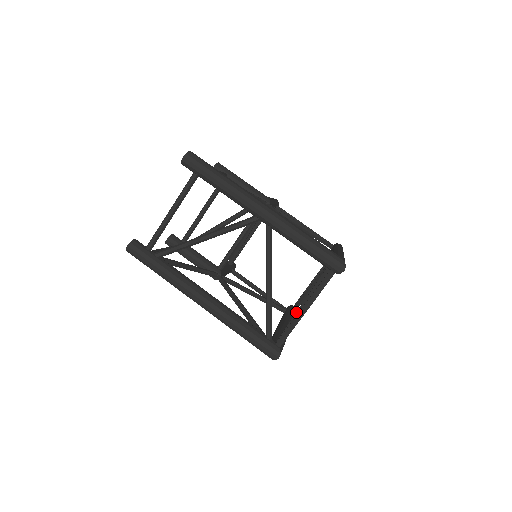
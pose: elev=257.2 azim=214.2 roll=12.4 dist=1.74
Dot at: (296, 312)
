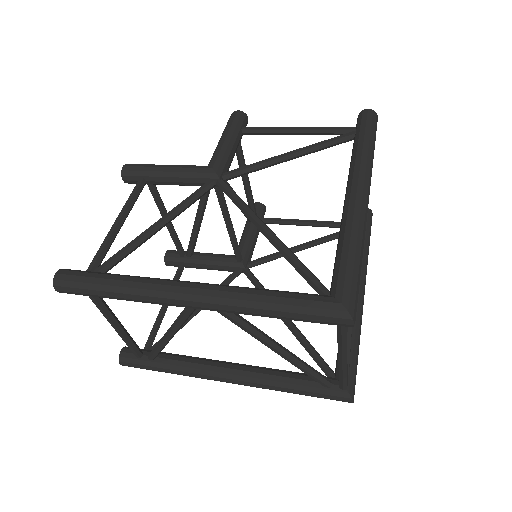
Dot at: occluded
